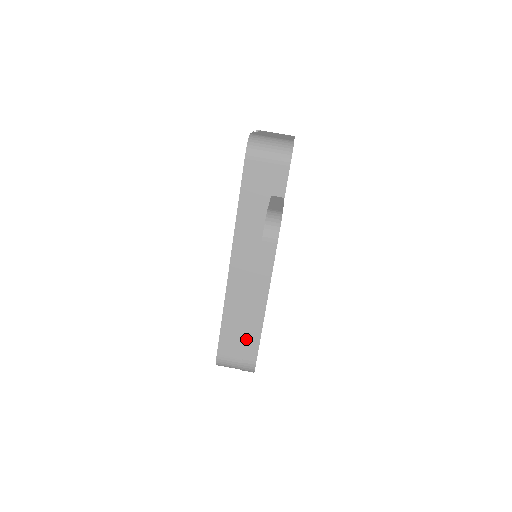
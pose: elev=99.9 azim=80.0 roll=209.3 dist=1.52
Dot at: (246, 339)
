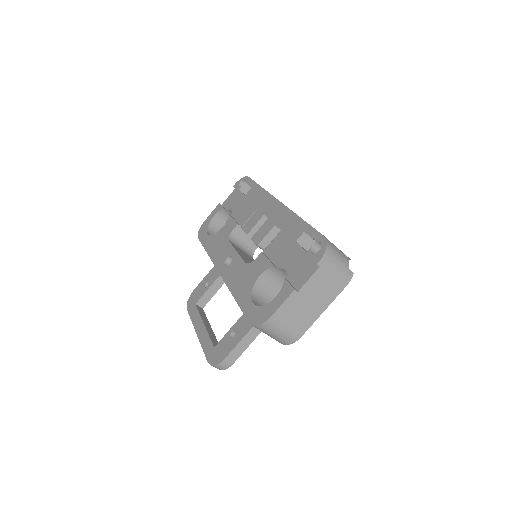
Dot at: (191, 318)
